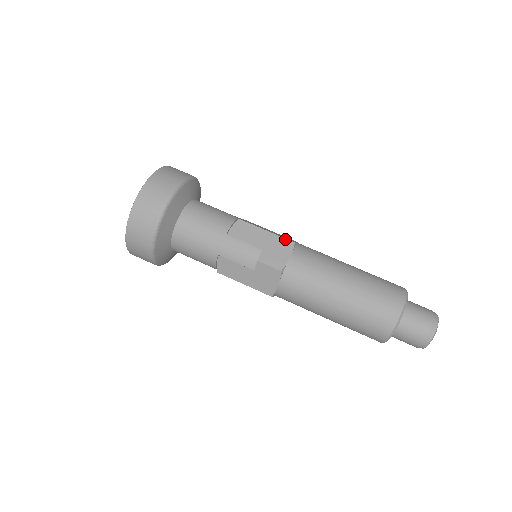
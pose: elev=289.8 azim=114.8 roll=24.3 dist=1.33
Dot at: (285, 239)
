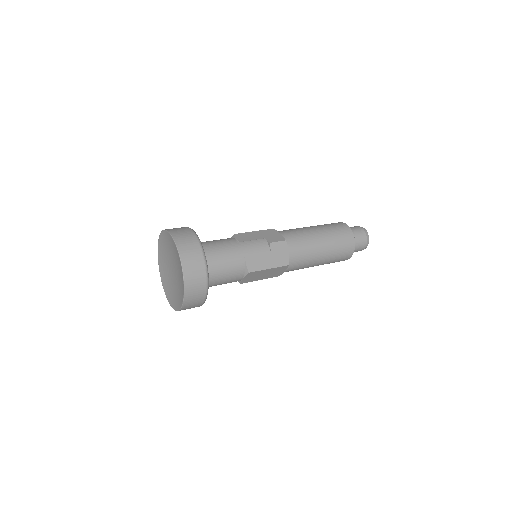
Dot at: (268, 230)
